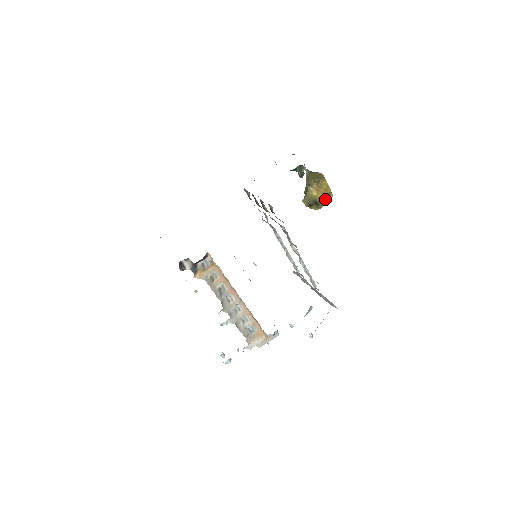
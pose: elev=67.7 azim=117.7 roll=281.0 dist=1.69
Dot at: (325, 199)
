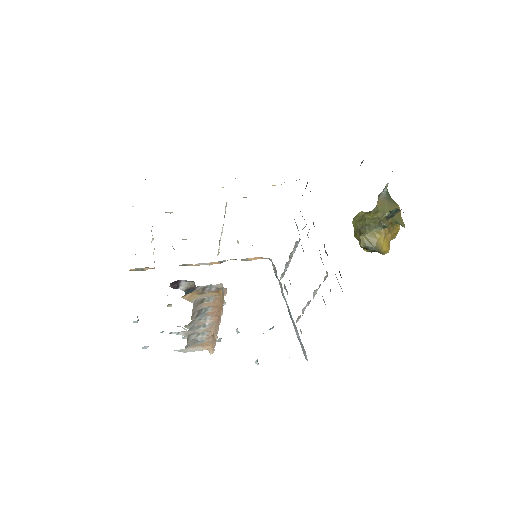
Dot at: (386, 250)
